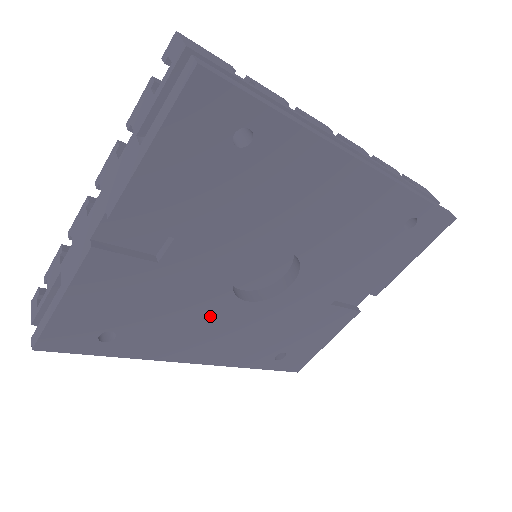
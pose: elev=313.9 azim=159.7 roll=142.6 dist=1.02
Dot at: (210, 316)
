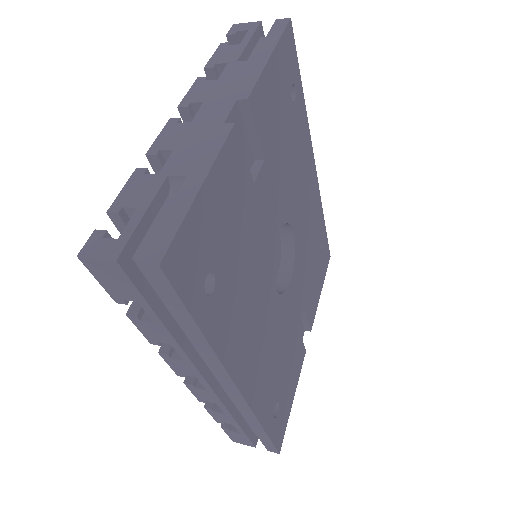
Dot at: (259, 298)
